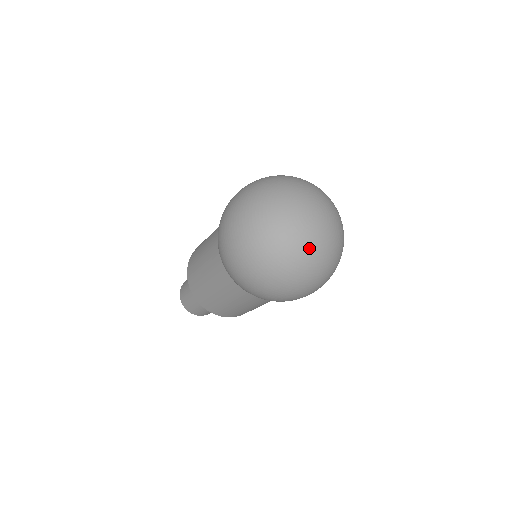
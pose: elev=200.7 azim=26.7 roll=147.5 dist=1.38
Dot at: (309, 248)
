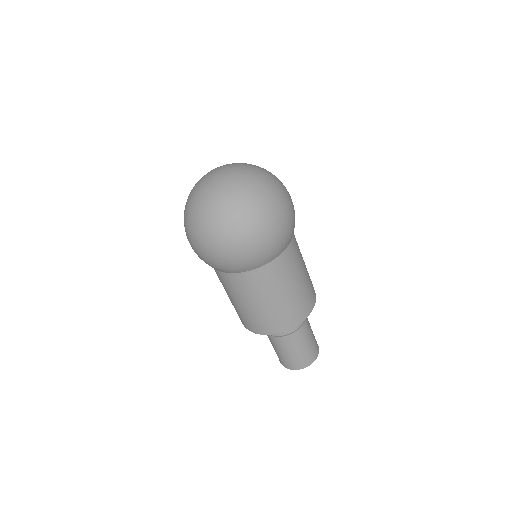
Dot at: (224, 190)
